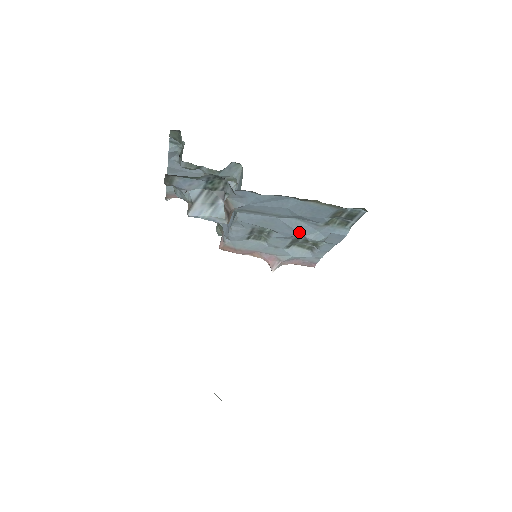
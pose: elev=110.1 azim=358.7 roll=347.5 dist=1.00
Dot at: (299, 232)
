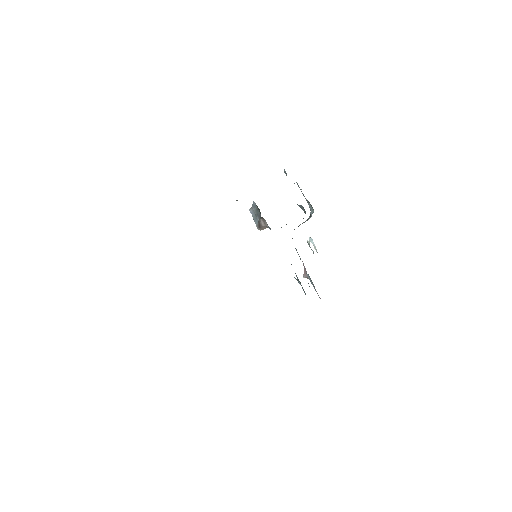
Dot at: occluded
